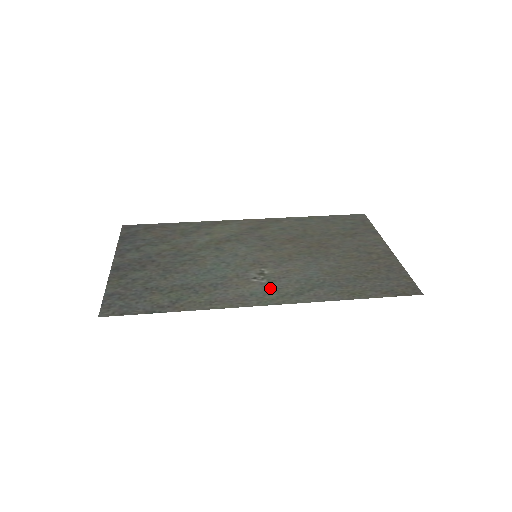
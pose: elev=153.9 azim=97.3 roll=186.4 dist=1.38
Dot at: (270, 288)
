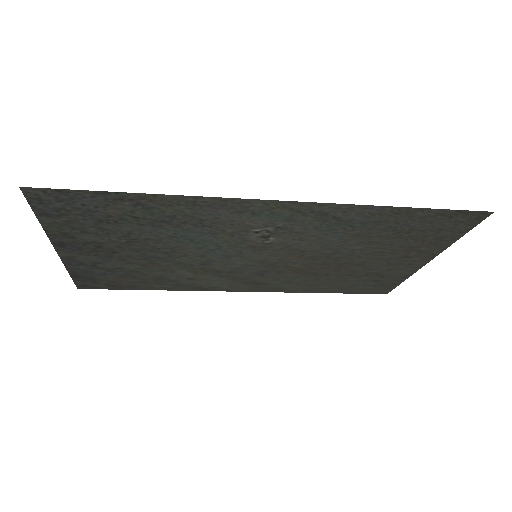
Dot at: (279, 220)
